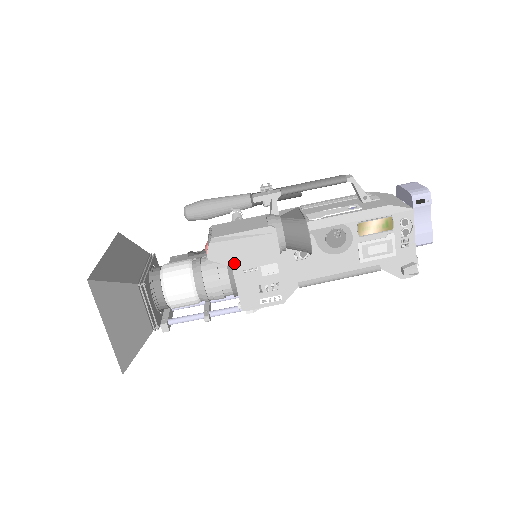
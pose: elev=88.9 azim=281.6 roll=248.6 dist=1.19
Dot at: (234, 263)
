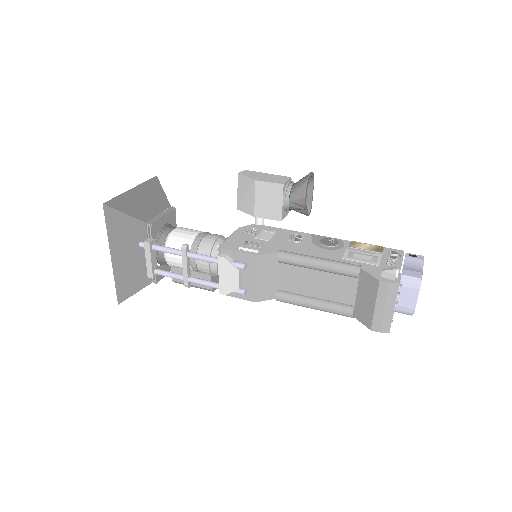
Dot at: (252, 177)
